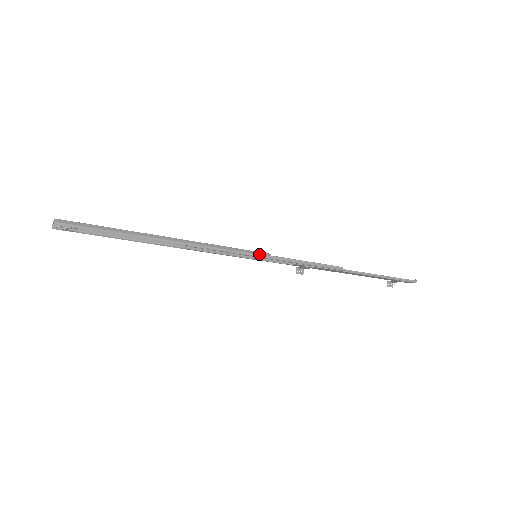
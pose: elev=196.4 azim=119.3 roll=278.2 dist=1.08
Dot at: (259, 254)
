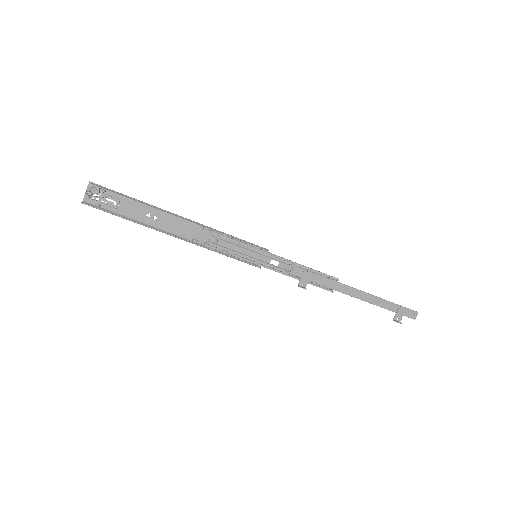
Dot at: (258, 246)
